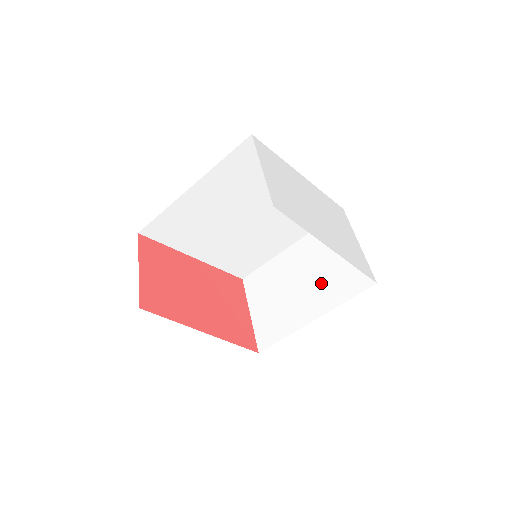
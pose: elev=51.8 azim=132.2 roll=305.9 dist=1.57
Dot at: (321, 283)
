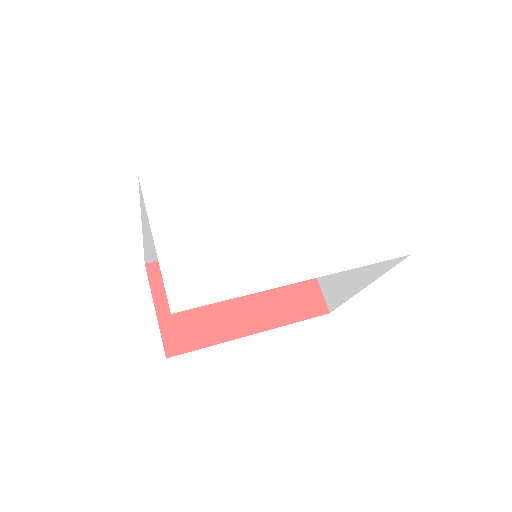
Dot at: occluded
